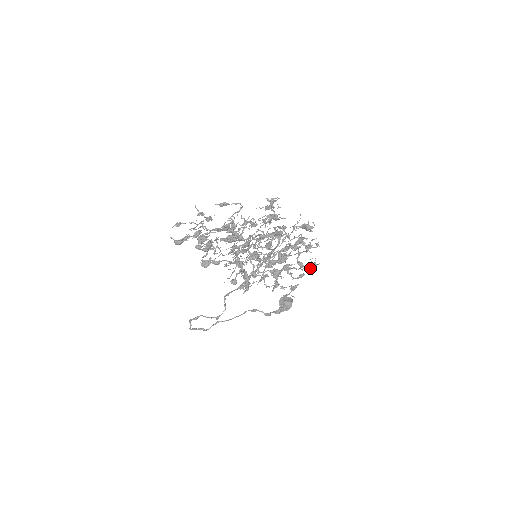
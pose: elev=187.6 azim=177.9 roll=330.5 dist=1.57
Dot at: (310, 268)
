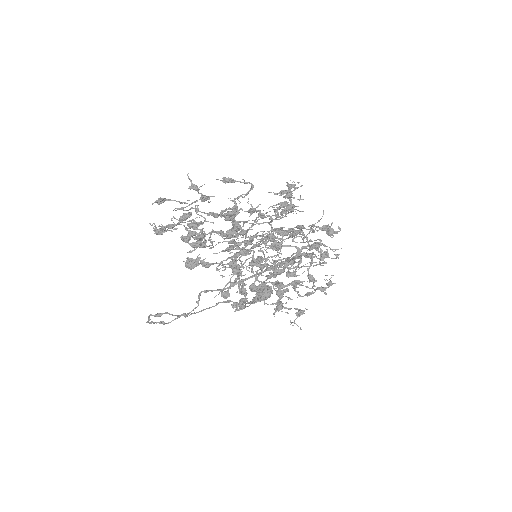
Dot at: (325, 289)
